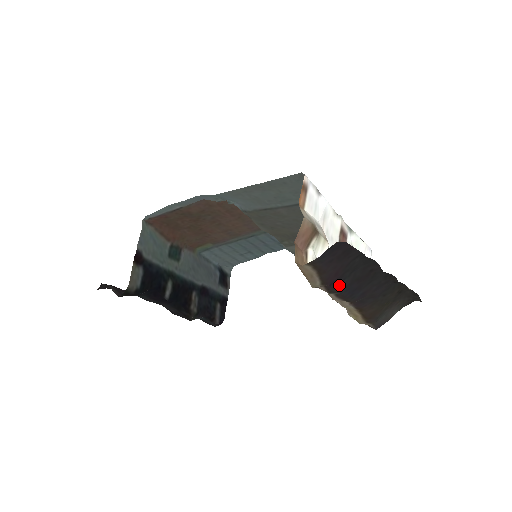
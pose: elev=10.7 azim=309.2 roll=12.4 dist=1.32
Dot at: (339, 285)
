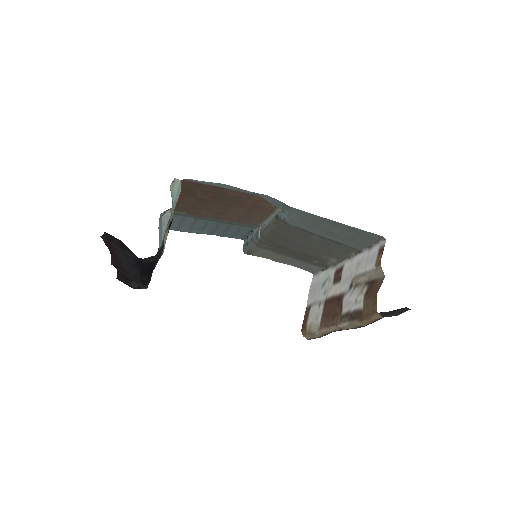
Dot at: occluded
